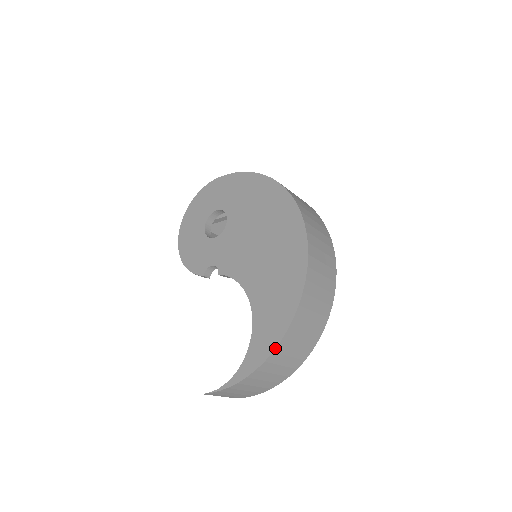
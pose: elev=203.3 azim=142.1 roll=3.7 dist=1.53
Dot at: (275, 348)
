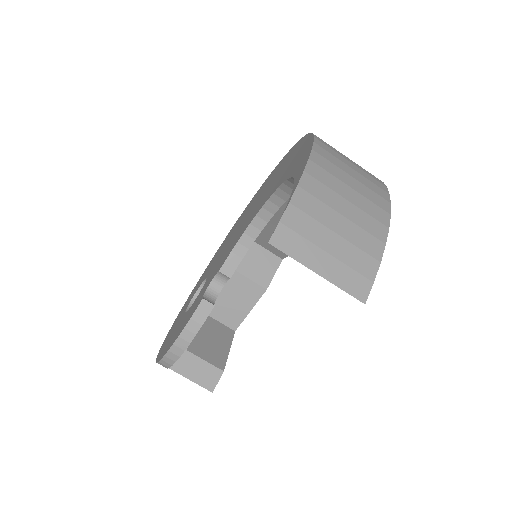
Dot at: (313, 136)
